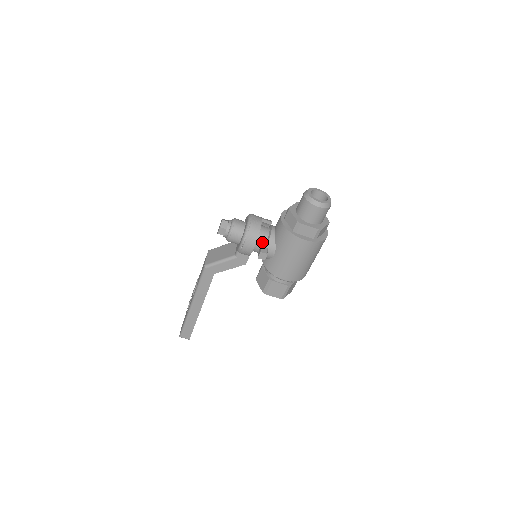
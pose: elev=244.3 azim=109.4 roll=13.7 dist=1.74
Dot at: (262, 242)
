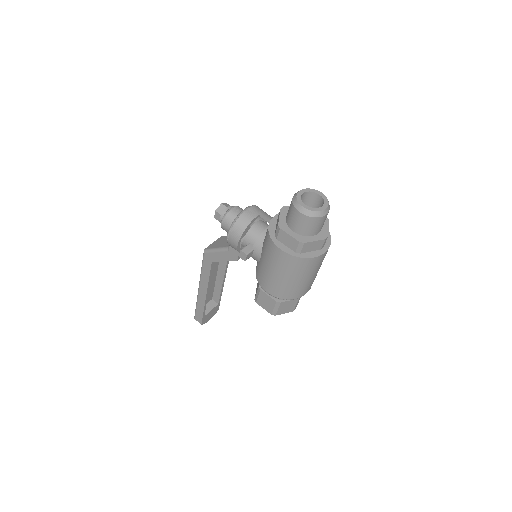
Dot at: (251, 240)
